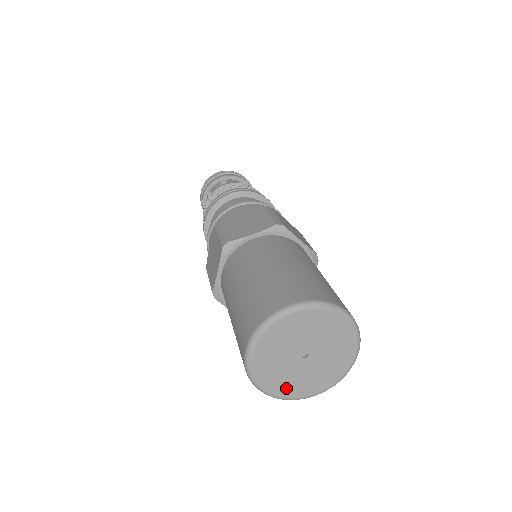
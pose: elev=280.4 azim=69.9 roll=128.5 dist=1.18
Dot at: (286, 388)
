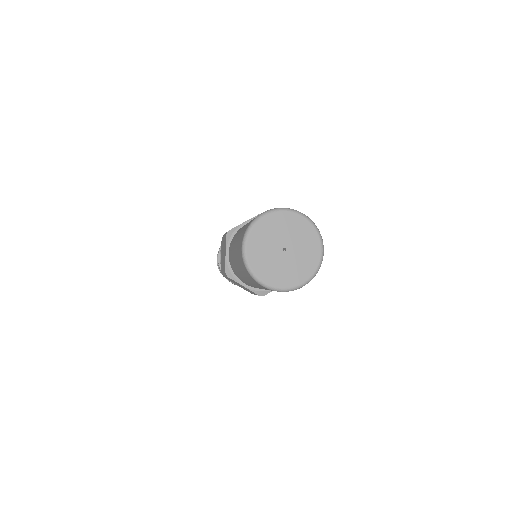
Dot at: (256, 258)
